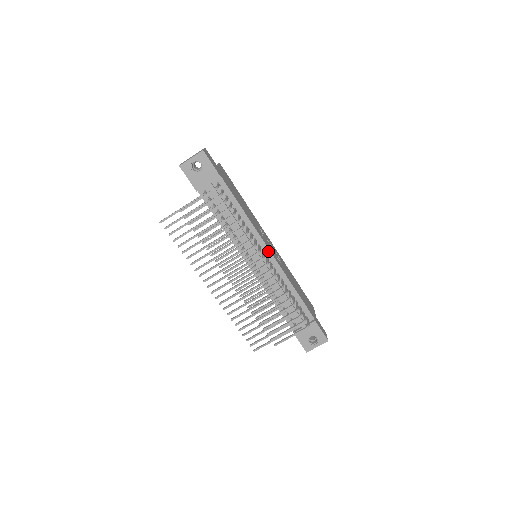
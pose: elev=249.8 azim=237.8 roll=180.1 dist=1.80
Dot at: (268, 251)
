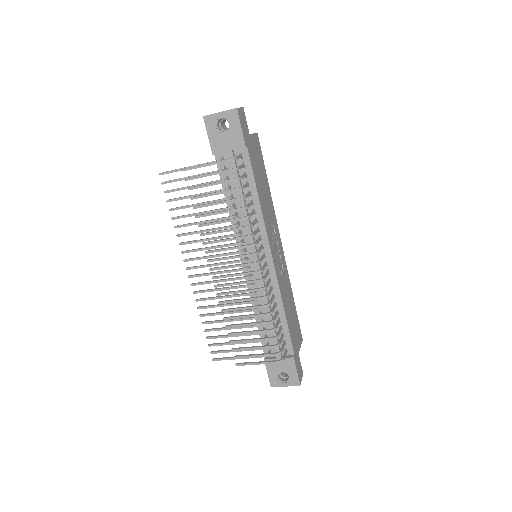
Dot at: (270, 256)
